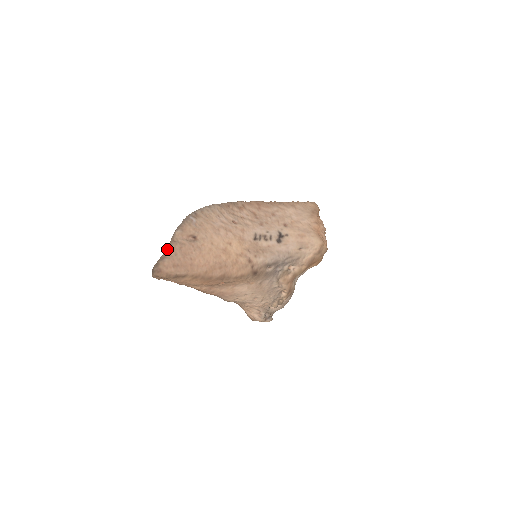
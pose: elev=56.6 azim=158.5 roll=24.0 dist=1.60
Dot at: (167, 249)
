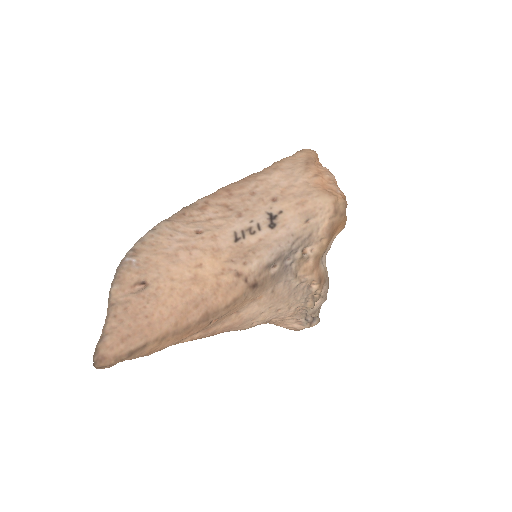
Dot at: (105, 321)
